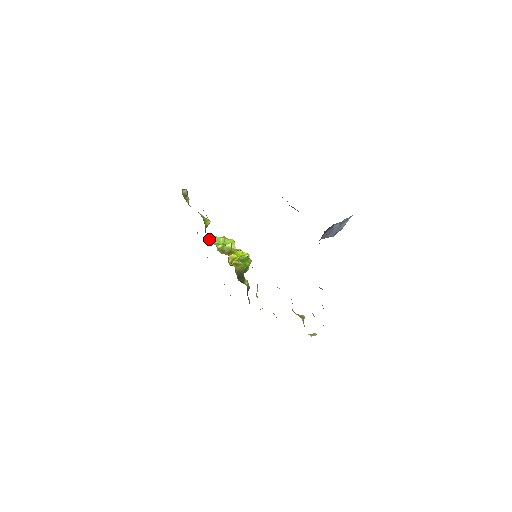
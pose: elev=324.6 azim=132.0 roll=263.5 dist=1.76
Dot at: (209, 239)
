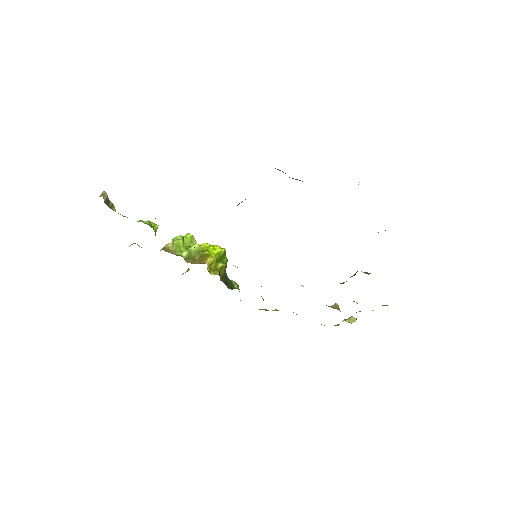
Dot at: (168, 251)
